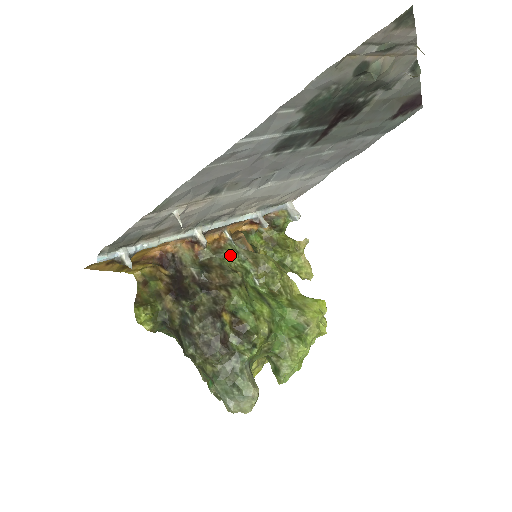
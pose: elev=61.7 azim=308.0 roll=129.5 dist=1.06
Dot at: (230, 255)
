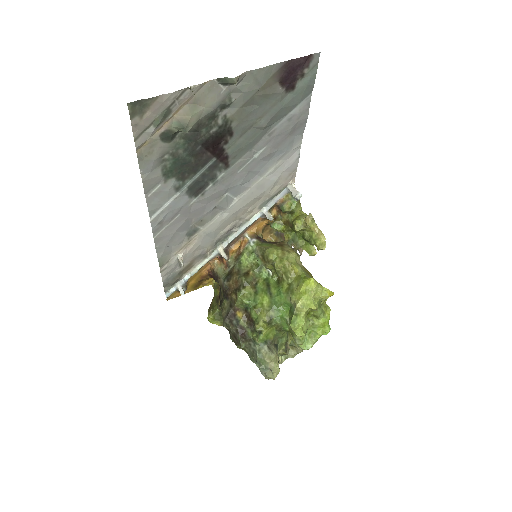
Dot at: (245, 259)
